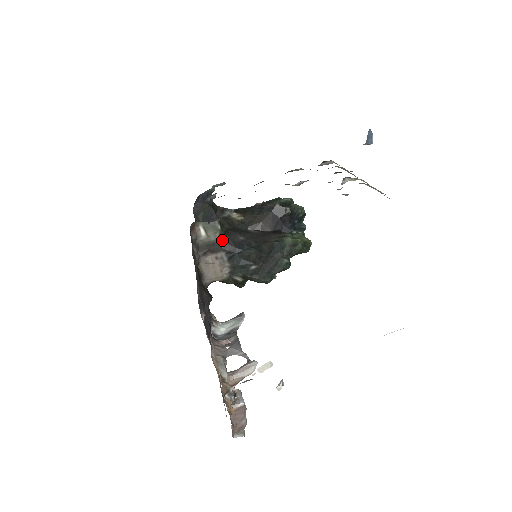
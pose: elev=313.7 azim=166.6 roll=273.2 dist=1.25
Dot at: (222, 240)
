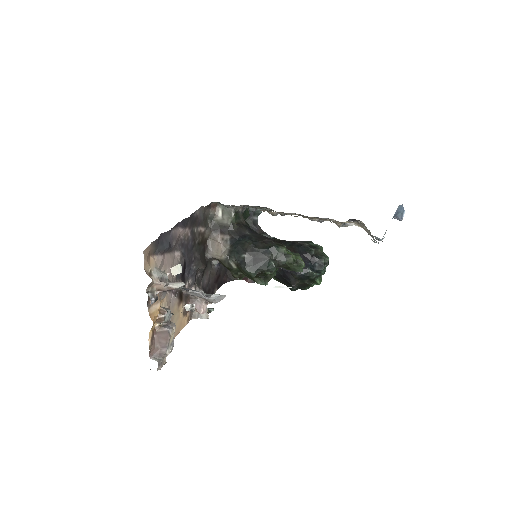
Dot at: (232, 226)
